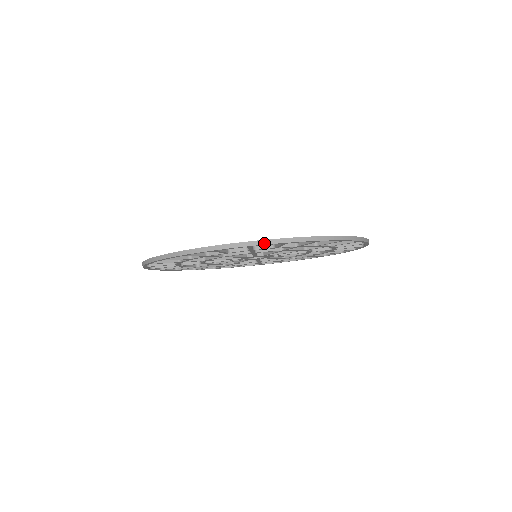
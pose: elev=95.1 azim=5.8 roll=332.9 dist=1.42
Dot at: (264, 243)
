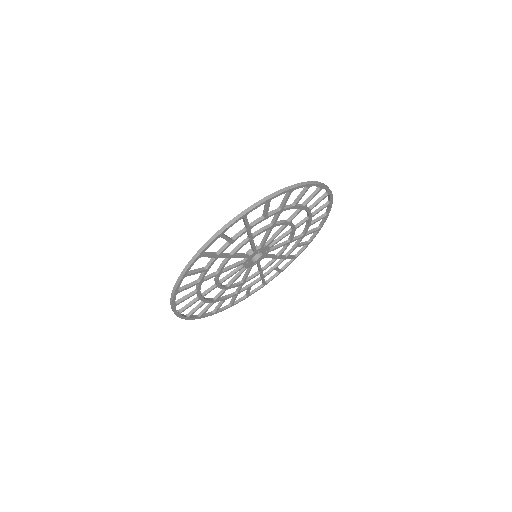
Dot at: (301, 185)
